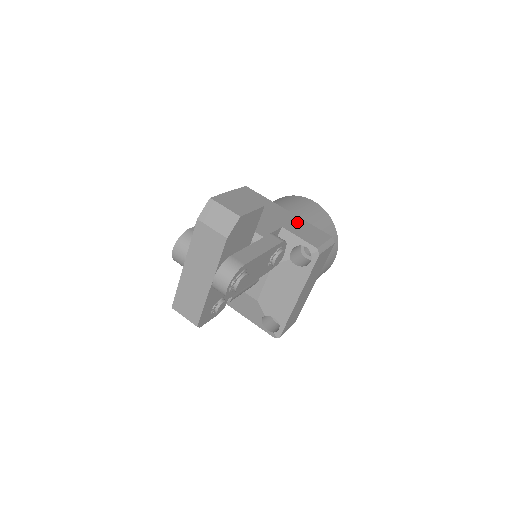
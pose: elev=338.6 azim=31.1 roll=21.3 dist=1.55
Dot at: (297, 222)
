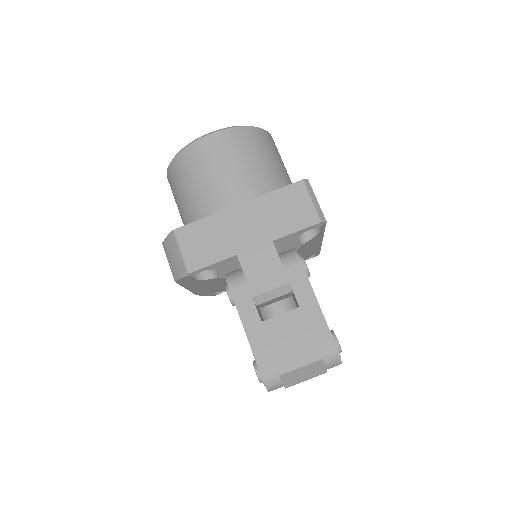
Dot at: (265, 210)
